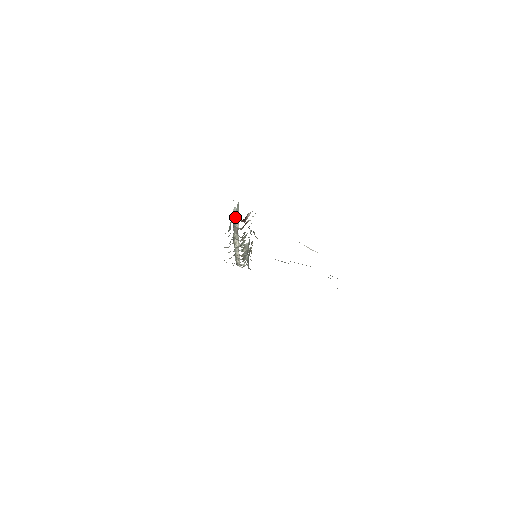
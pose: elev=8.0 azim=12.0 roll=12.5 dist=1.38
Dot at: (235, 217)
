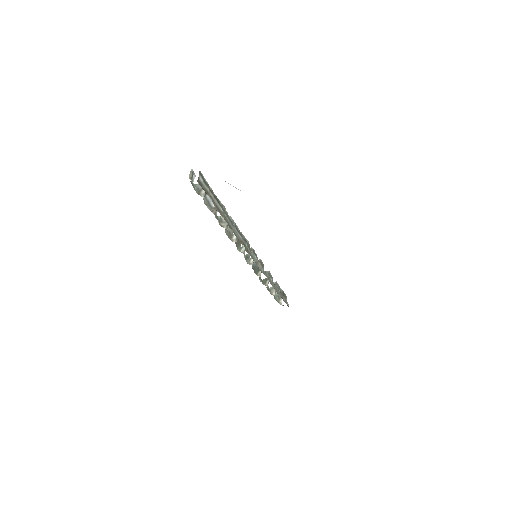
Dot at: (201, 191)
